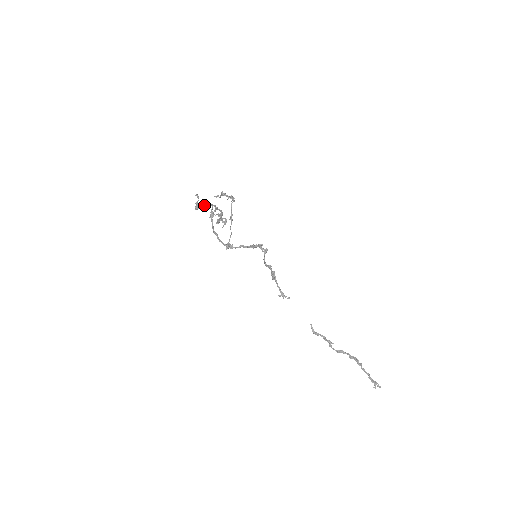
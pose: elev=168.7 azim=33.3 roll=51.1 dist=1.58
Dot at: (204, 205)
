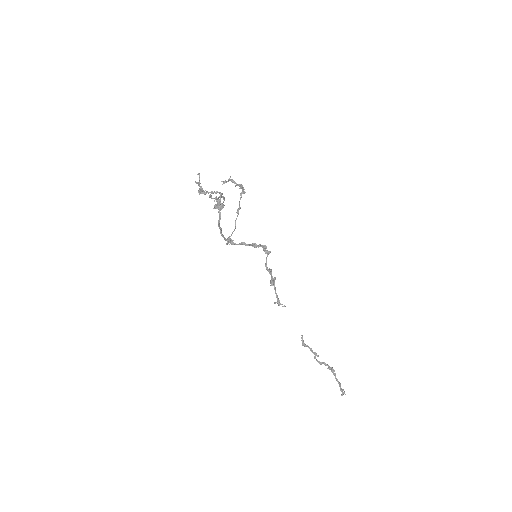
Dot at: occluded
